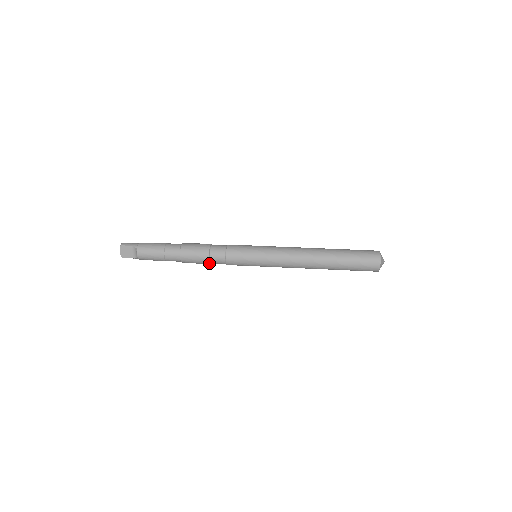
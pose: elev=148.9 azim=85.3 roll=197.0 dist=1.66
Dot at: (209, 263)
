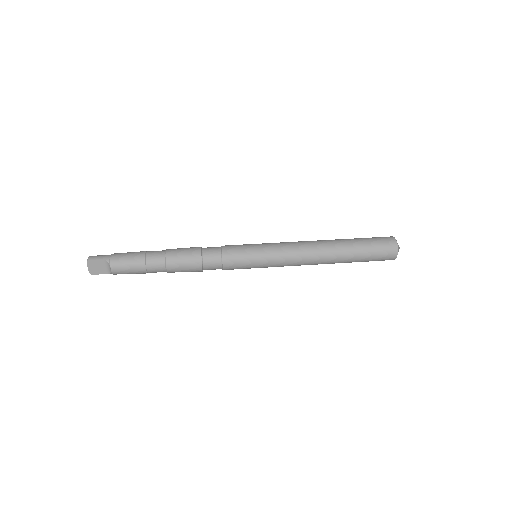
Dot at: (202, 271)
